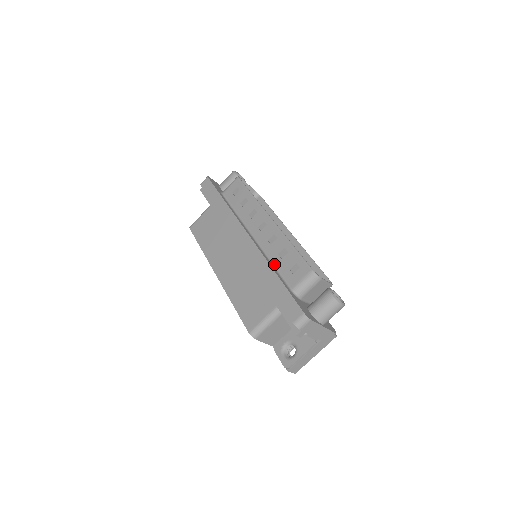
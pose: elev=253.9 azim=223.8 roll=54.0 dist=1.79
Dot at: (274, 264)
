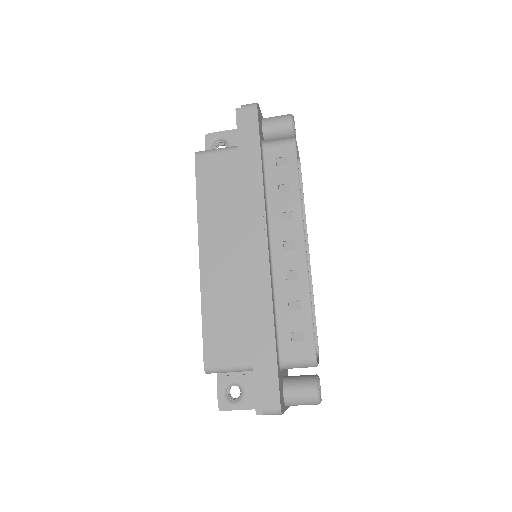
Dot at: (277, 309)
